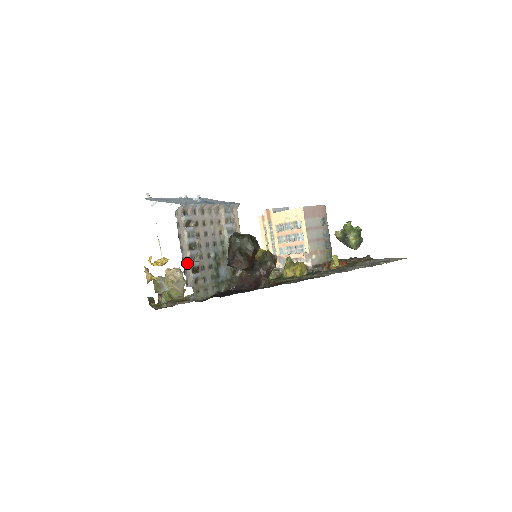
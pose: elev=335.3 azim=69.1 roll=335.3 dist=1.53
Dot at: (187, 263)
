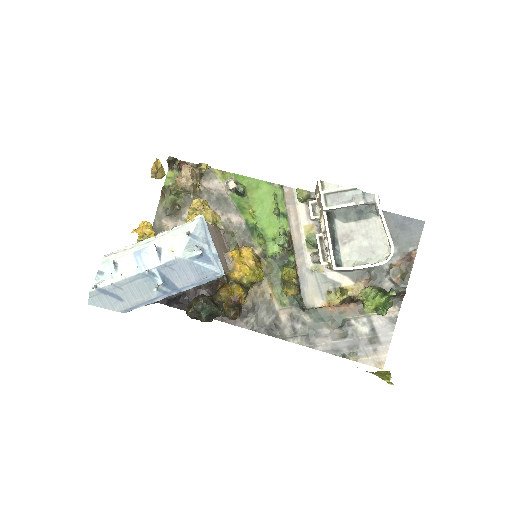
Dot at: occluded
